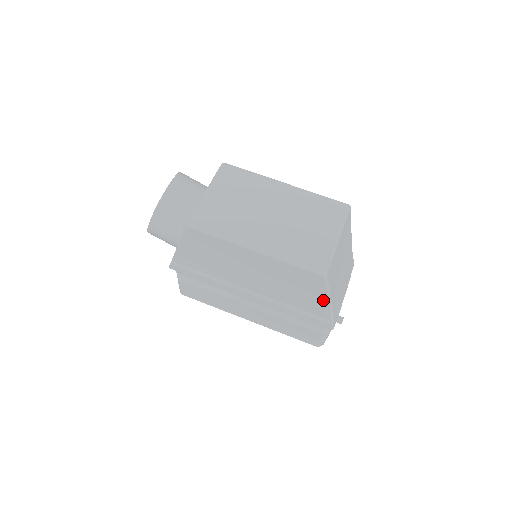
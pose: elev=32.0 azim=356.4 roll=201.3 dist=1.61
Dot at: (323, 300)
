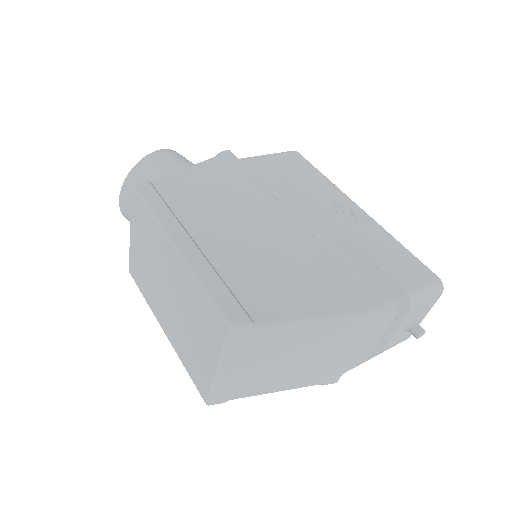
Dot at: occluded
